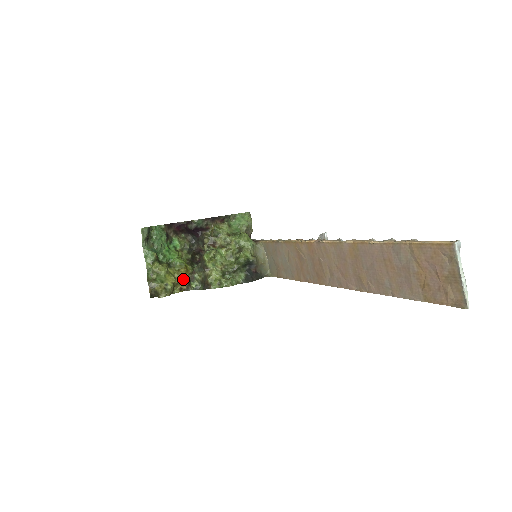
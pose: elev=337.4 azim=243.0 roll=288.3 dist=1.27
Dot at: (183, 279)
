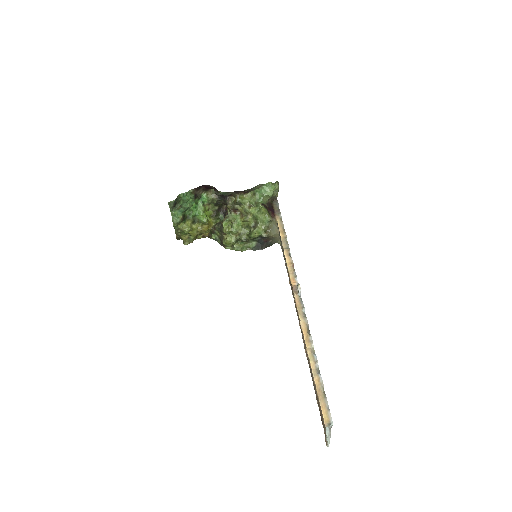
Dot at: (205, 232)
